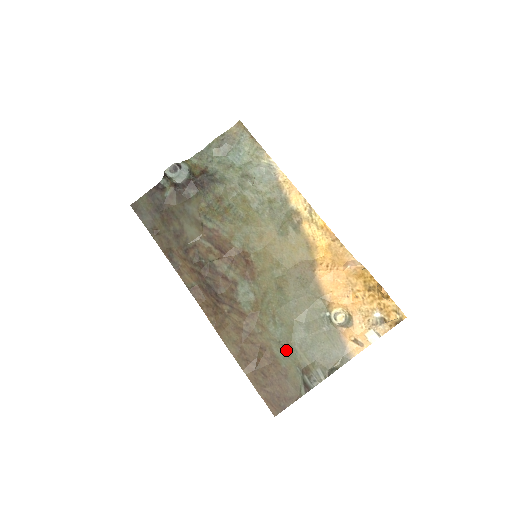
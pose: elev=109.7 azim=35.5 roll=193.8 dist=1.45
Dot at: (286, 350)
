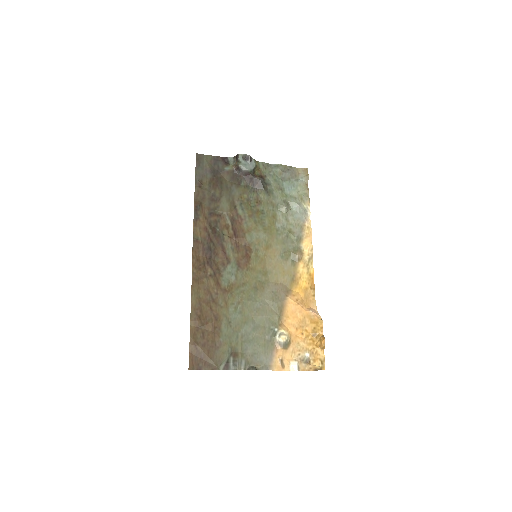
Dot at: (231, 331)
